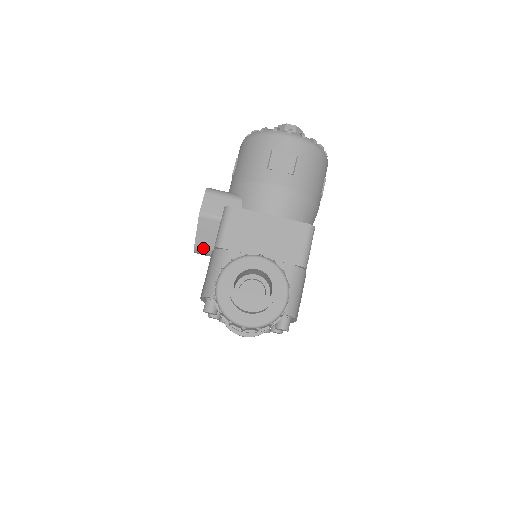
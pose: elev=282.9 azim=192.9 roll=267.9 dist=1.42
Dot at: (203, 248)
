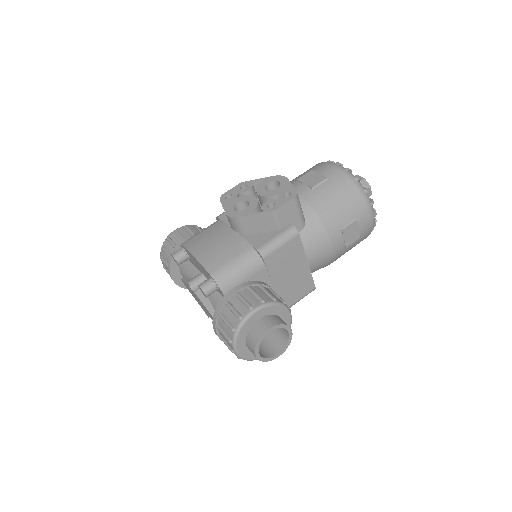
Dot at: (240, 225)
